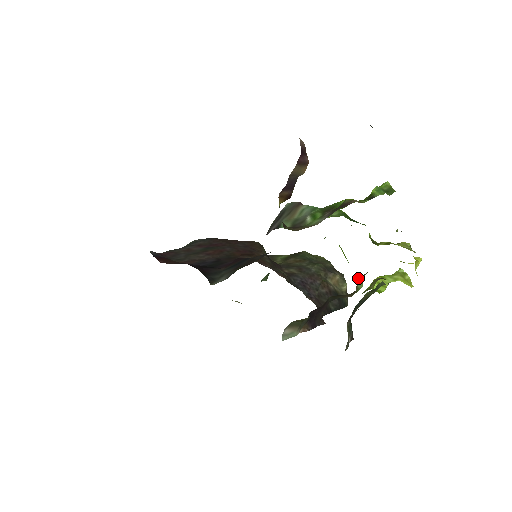
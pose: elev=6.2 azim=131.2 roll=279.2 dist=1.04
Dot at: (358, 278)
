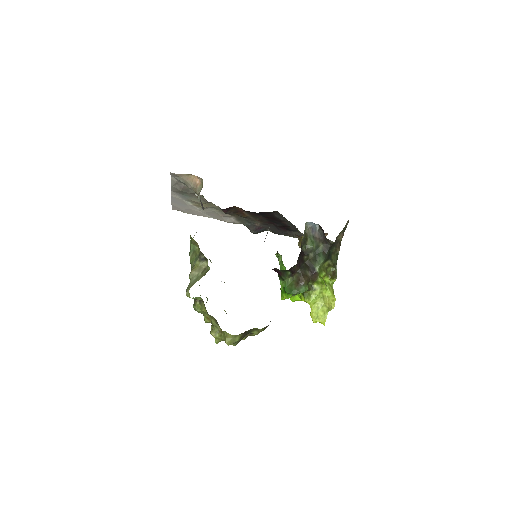
Dot at: (308, 284)
